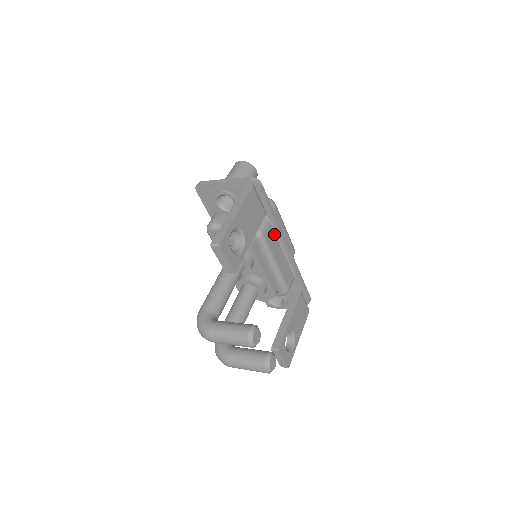
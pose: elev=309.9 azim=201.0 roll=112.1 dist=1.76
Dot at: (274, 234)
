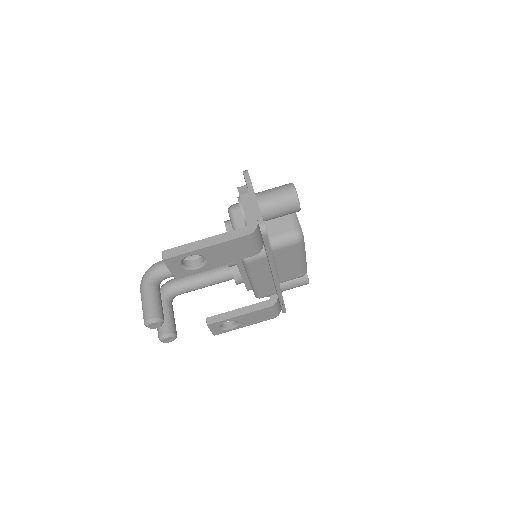
Dot at: (267, 265)
